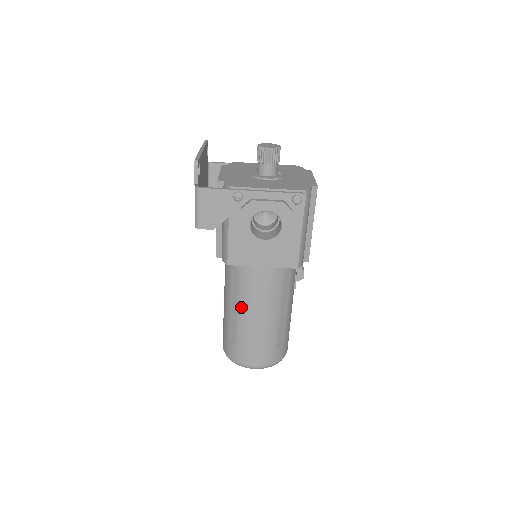
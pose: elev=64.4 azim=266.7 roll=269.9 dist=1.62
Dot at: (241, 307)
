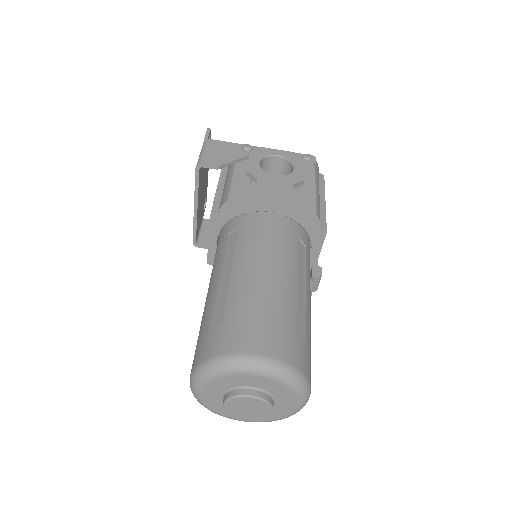
Dot at: (238, 264)
